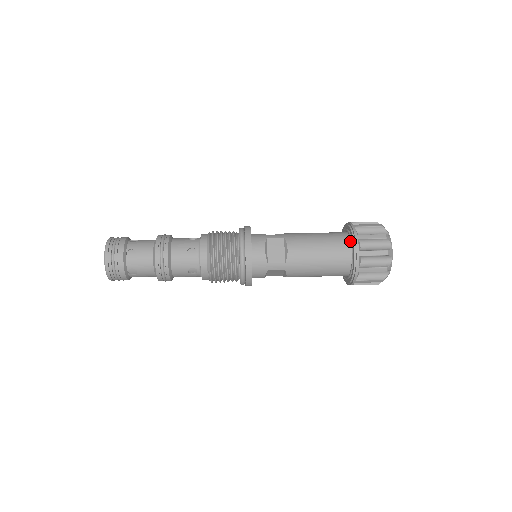
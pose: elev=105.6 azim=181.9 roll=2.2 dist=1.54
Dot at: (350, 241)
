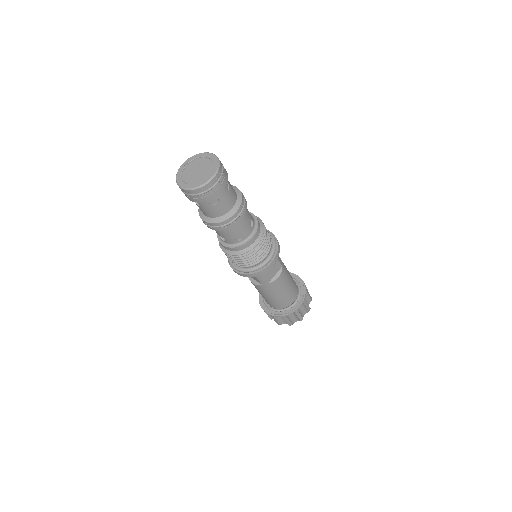
Dot at: occluded
